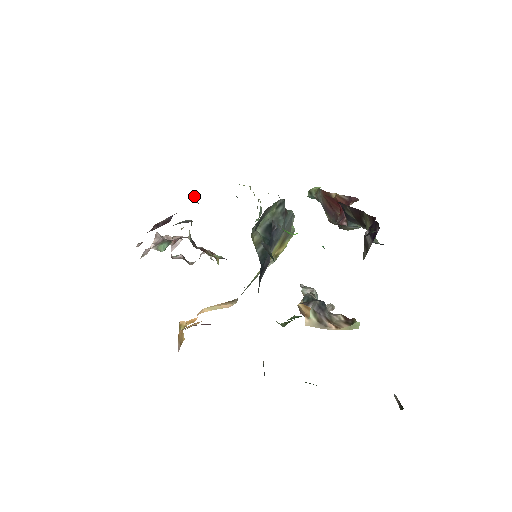
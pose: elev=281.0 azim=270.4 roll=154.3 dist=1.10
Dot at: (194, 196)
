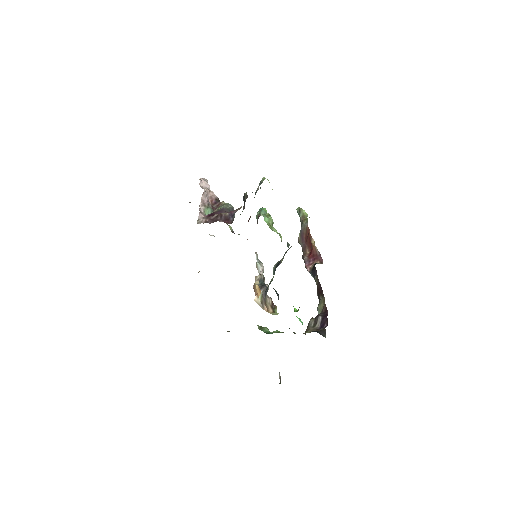
Dot at: (245, 195)
